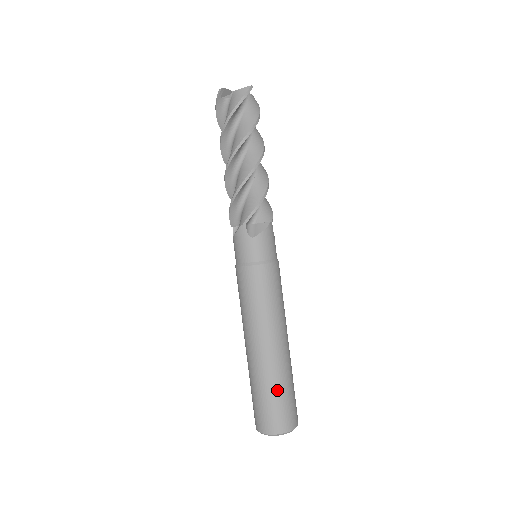
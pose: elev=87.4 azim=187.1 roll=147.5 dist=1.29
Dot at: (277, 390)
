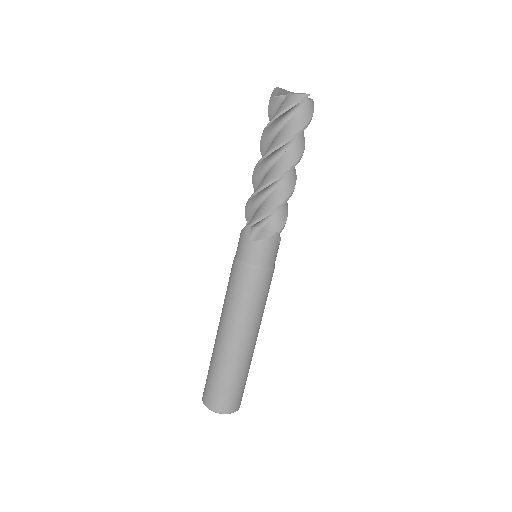
Dot at: (225, 377)
